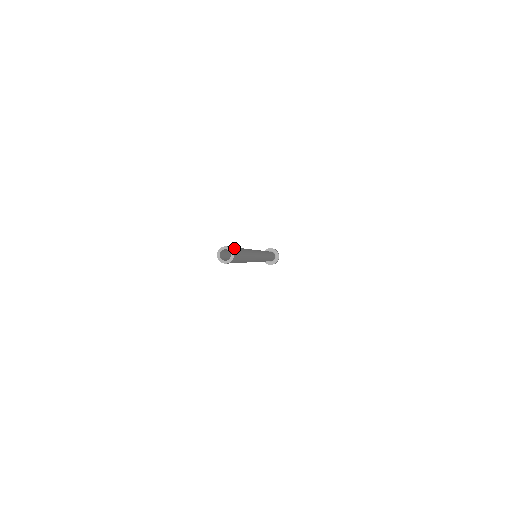
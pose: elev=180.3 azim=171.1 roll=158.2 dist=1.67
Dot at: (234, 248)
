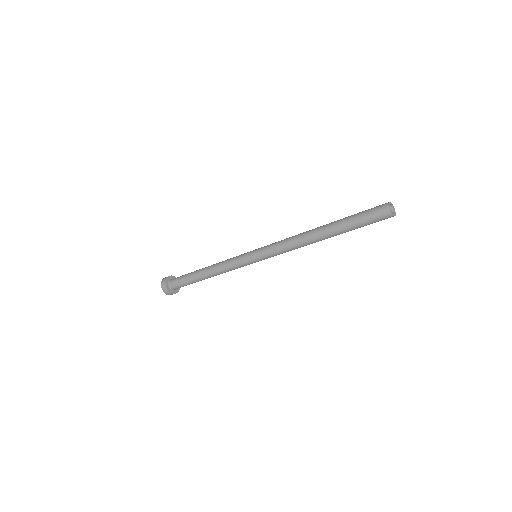
Dot at: occluded
